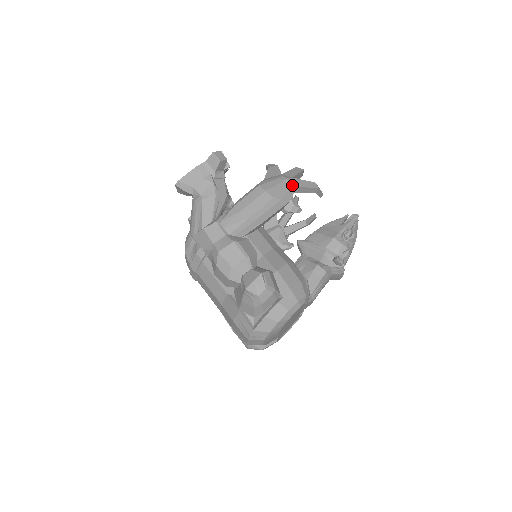
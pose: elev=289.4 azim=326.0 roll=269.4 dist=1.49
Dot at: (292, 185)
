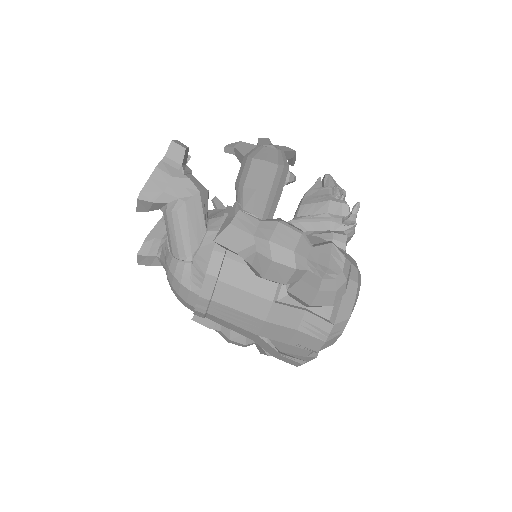
Dot at: (280, 150)
